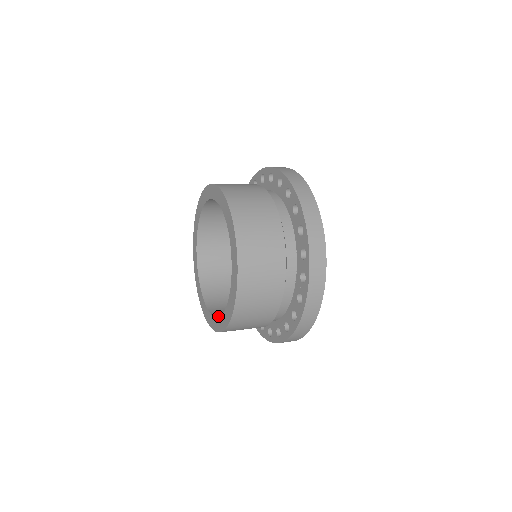
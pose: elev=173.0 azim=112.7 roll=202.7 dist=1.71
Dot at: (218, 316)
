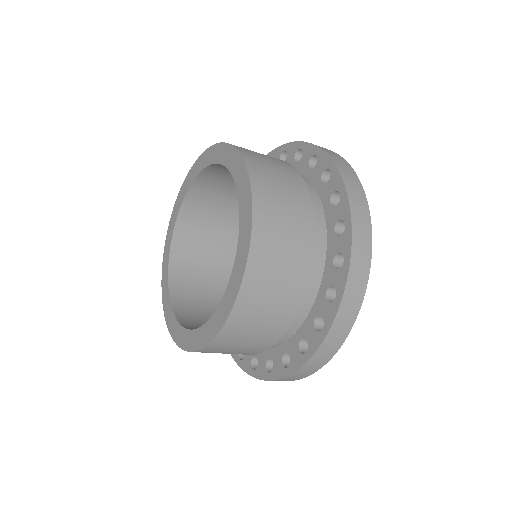
Dot at: occluded
